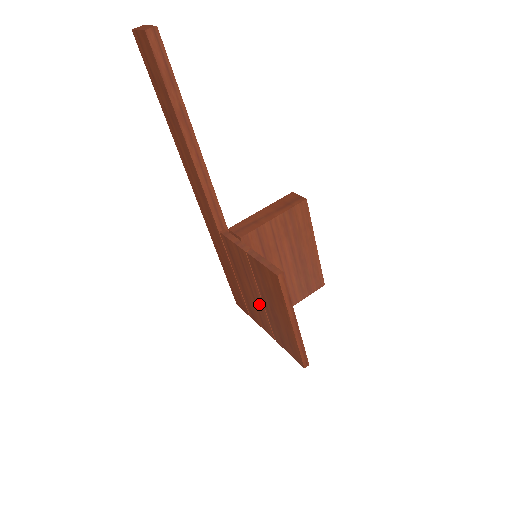
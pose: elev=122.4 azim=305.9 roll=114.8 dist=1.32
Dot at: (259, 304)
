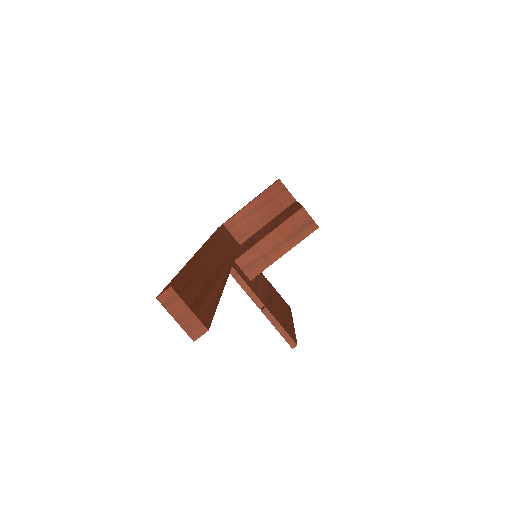
Dot at: occluded
